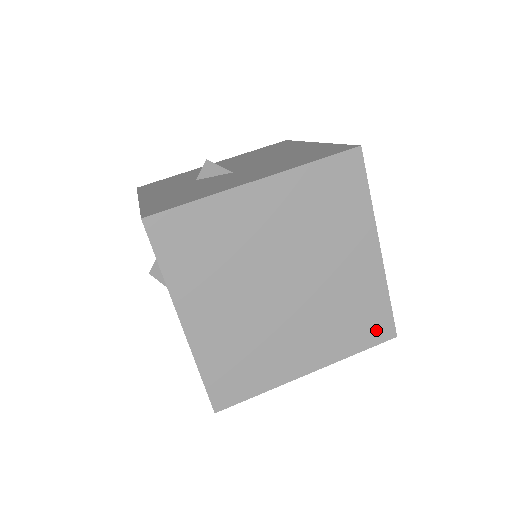
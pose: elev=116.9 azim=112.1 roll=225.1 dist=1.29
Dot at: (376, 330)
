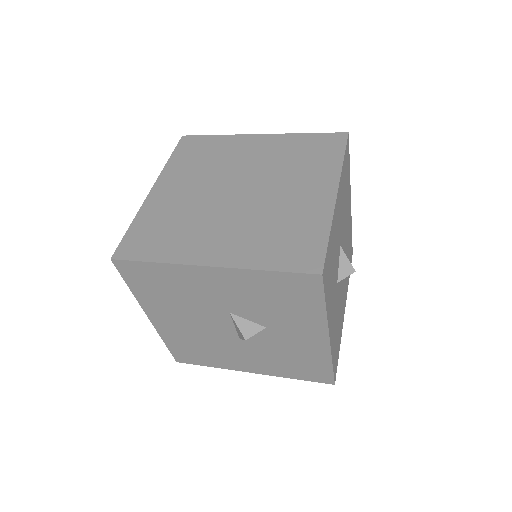
Dot at: (300, 257)
